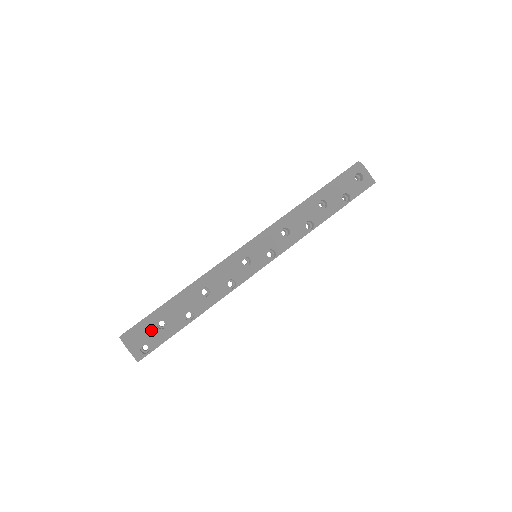
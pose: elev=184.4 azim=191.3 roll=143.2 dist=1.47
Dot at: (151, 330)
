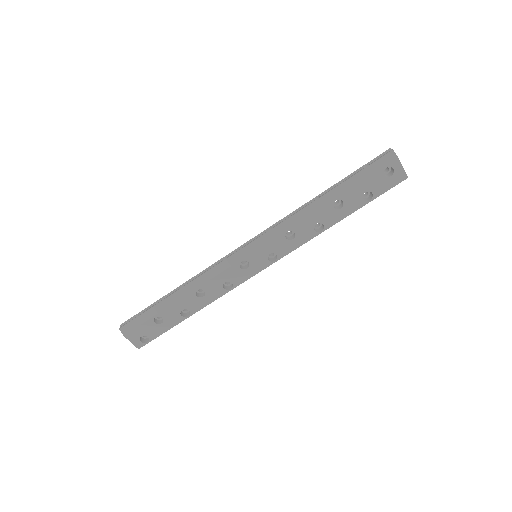
Dot at: (149, 325)
